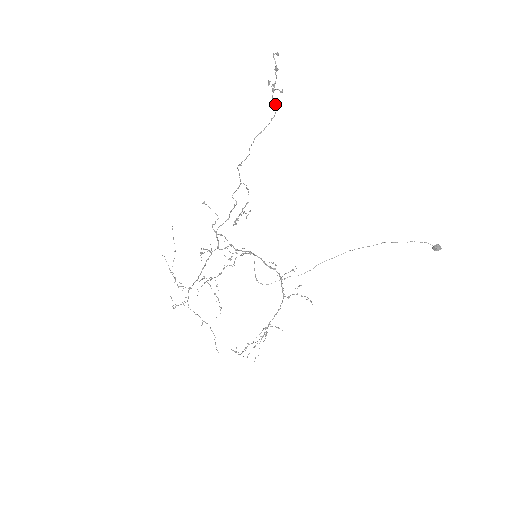
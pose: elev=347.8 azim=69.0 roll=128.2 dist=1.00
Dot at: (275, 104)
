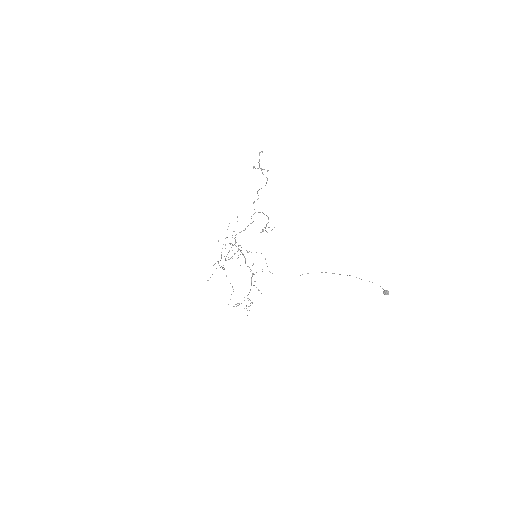
Dot at: occluded
